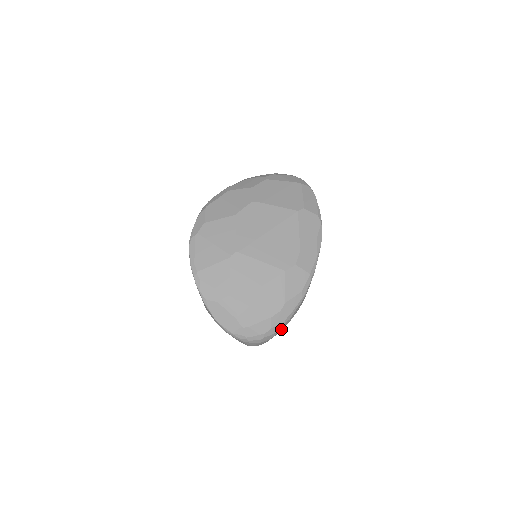
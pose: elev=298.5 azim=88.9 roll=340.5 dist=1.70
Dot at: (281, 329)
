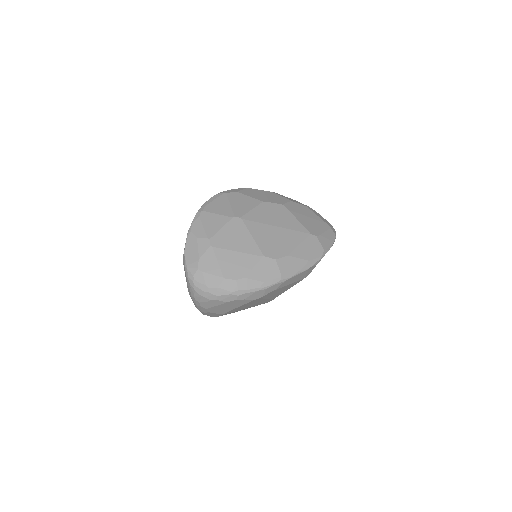
Dot at: (225, 299)
